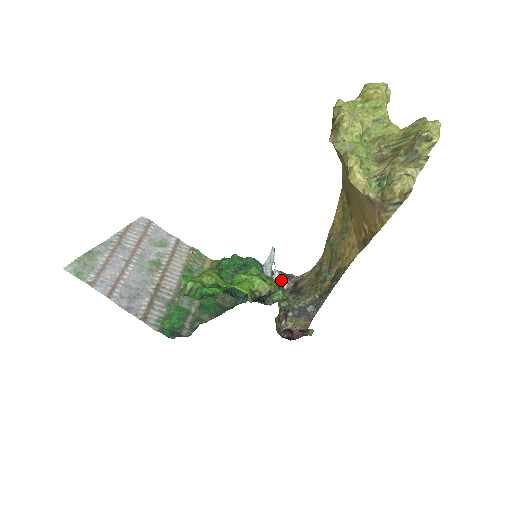
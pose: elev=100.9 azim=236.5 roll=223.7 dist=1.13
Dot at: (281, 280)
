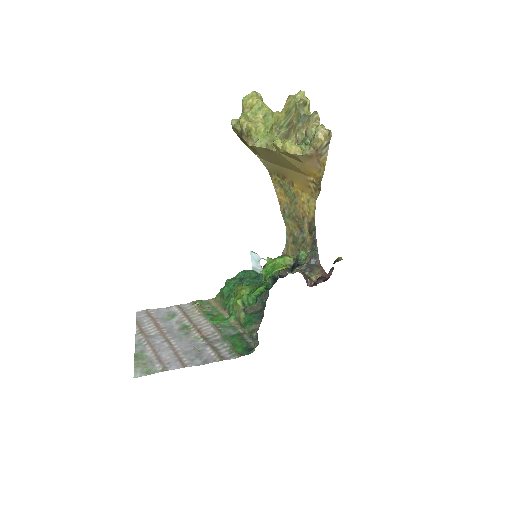
Dot at: occluded
